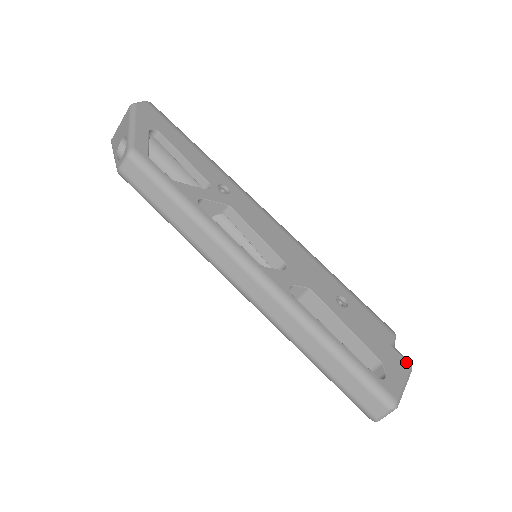
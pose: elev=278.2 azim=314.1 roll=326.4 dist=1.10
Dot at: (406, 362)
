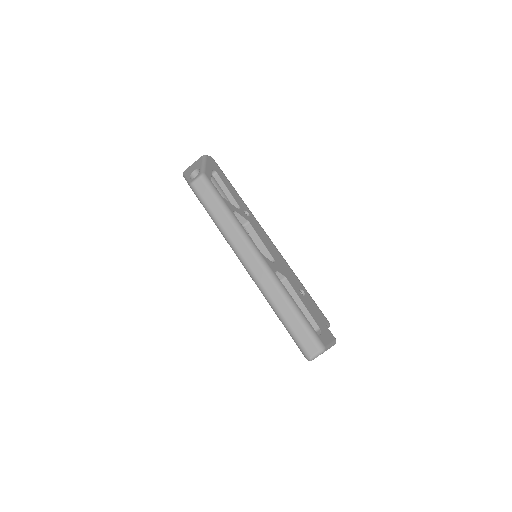
Dot at: (334, 337)
